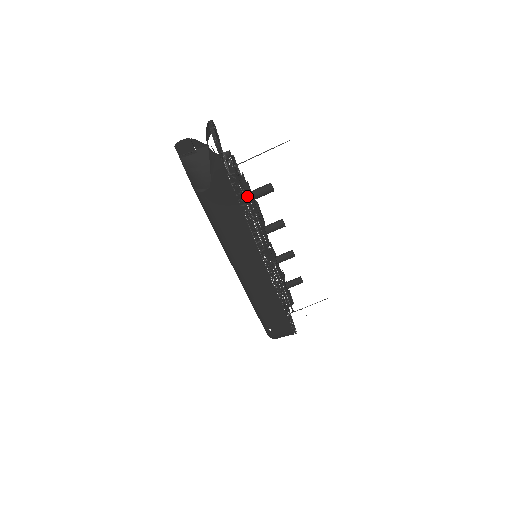
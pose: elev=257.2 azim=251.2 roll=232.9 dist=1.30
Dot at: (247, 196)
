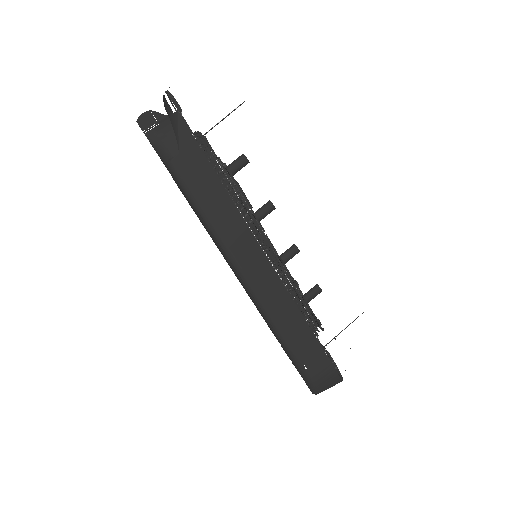
Dot at: (221, 164)
